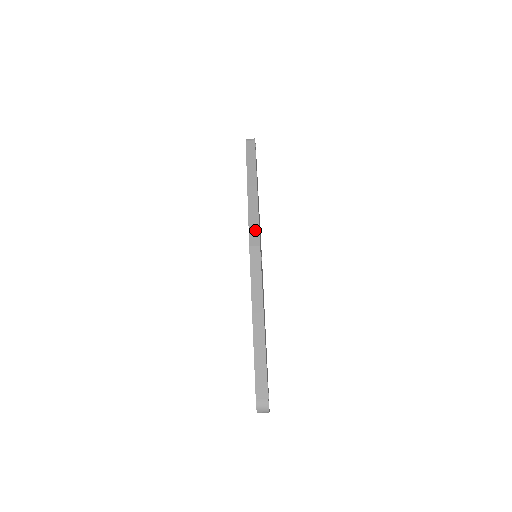
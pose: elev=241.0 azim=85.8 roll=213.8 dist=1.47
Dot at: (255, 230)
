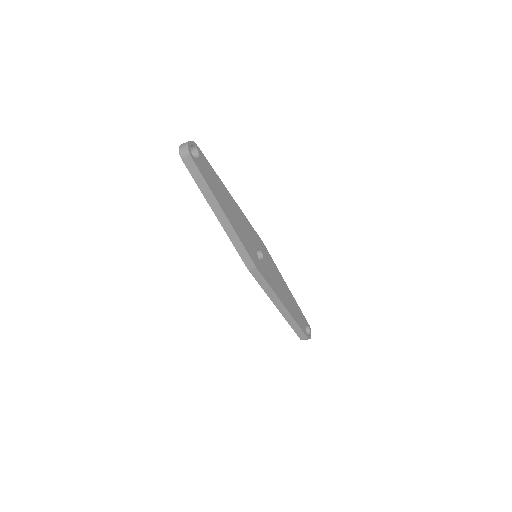
Dot at: (246, 256)
